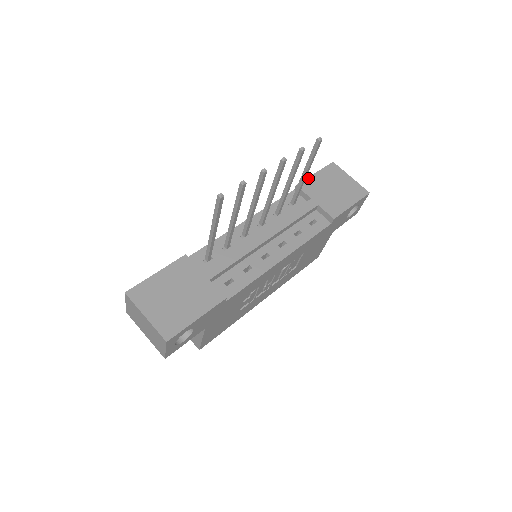
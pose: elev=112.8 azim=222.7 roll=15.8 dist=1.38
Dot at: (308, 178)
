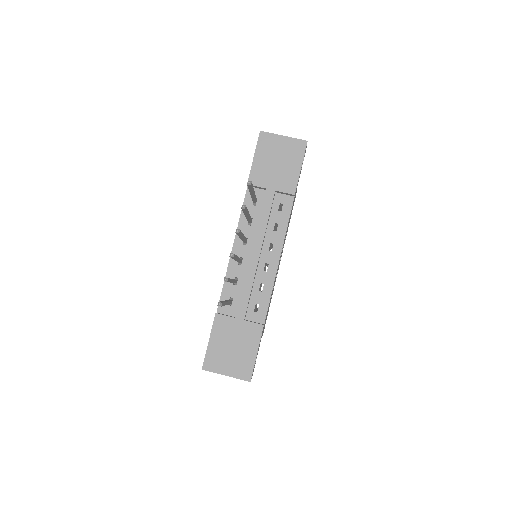
Dot at: (251, 168)
